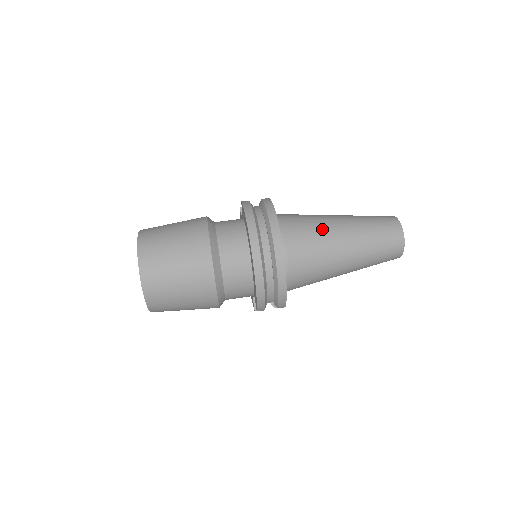
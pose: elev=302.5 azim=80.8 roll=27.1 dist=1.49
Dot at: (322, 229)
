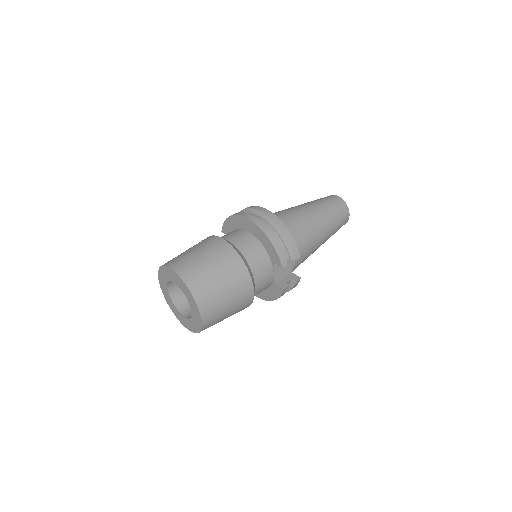
Dot at: occluded
